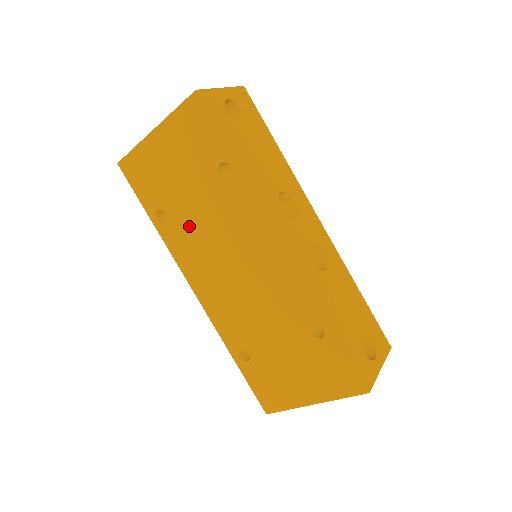
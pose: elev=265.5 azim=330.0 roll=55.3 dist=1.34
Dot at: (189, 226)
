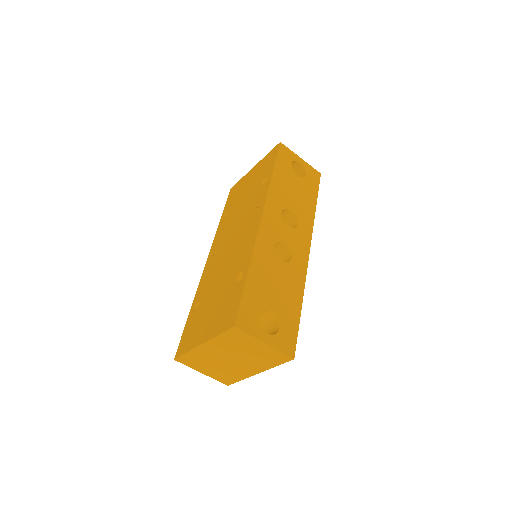
Dot at: (232, 217)
